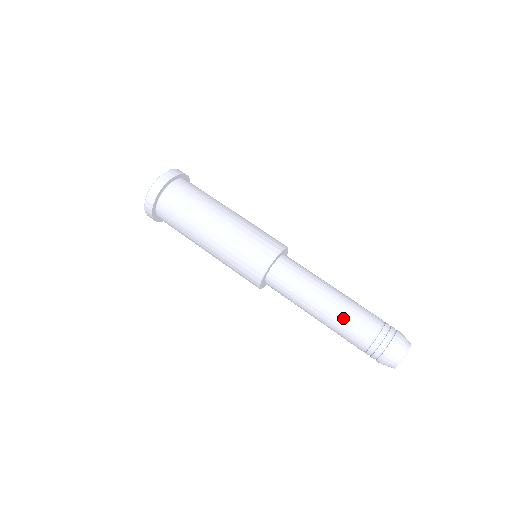
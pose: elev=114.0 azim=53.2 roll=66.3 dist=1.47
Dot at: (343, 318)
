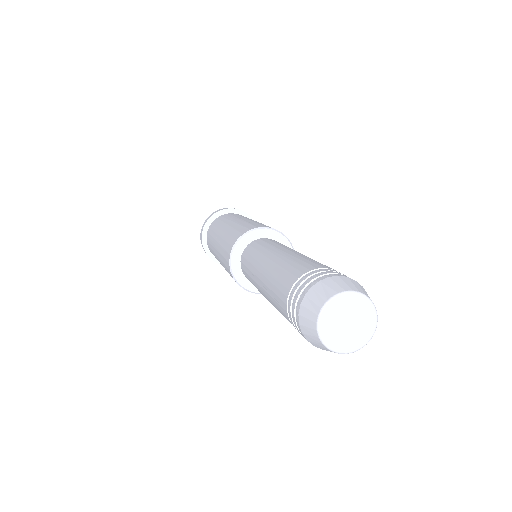
Dot at: (291, 258)
